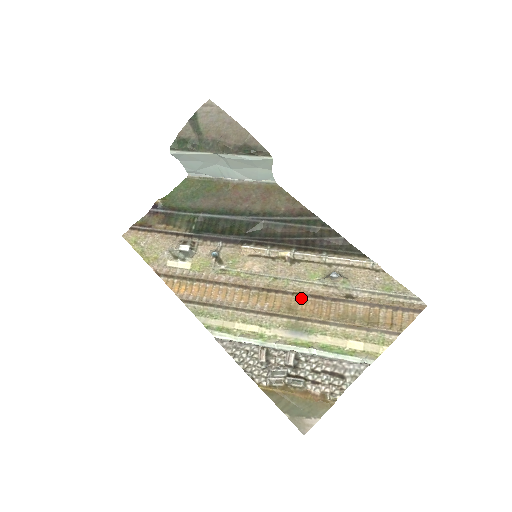
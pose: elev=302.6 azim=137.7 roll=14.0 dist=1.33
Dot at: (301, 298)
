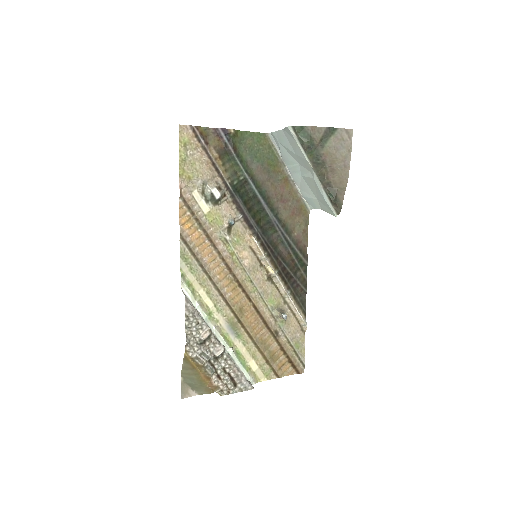
Dot at: (253, 309)
